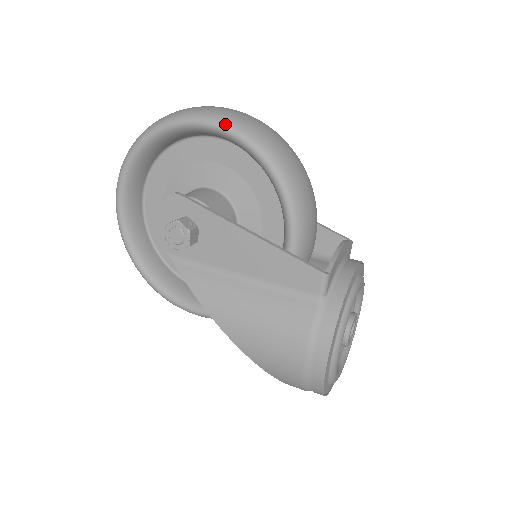
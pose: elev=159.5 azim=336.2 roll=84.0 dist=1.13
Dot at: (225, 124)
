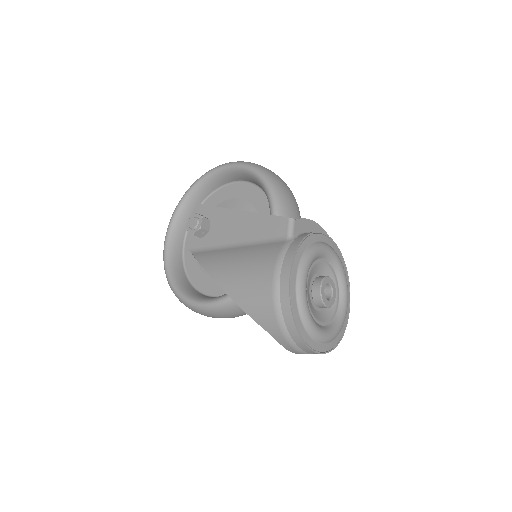
Dot at: (235, 162)
